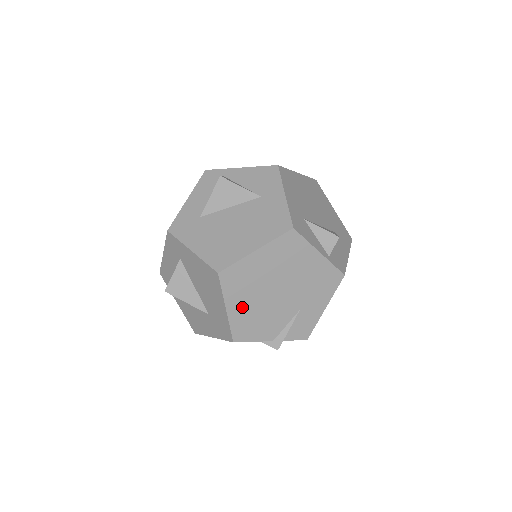
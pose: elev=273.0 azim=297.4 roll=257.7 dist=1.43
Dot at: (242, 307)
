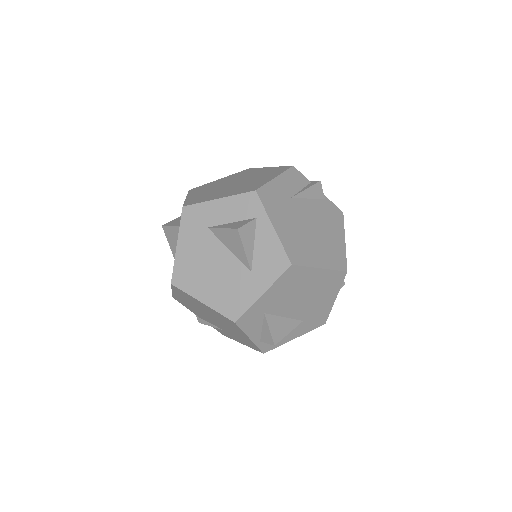
Dot at: (183, 299)
